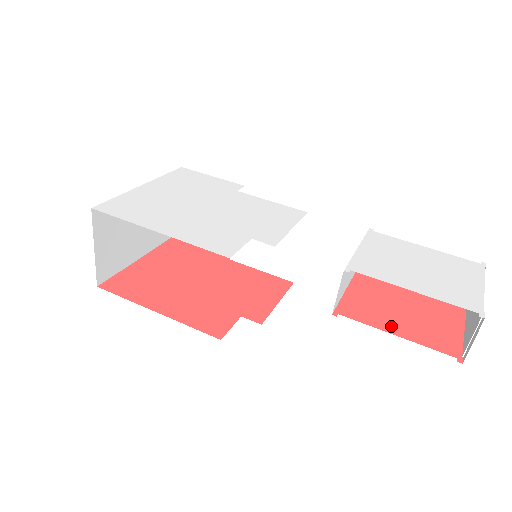
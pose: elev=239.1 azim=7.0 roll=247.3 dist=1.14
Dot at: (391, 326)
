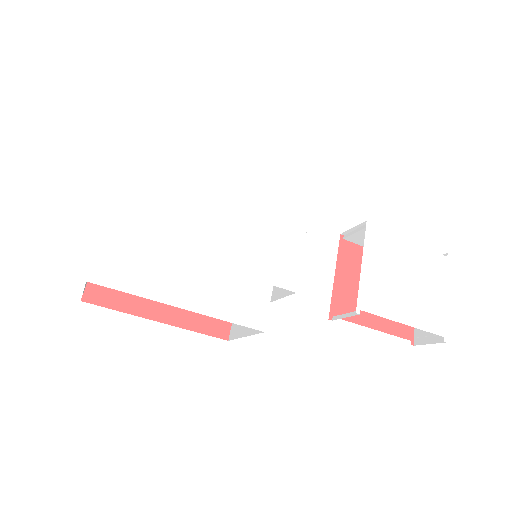
Dot at: (370, 318)
